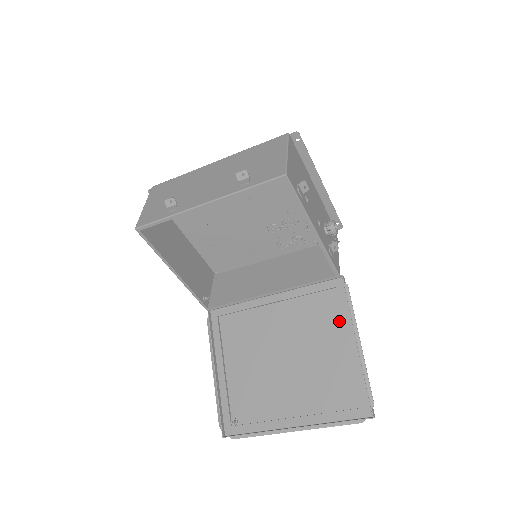
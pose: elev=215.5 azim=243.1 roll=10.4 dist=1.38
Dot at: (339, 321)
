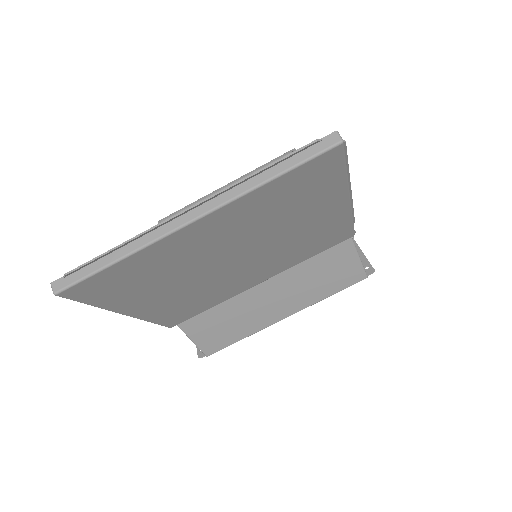
Dot at: (332, 223)
